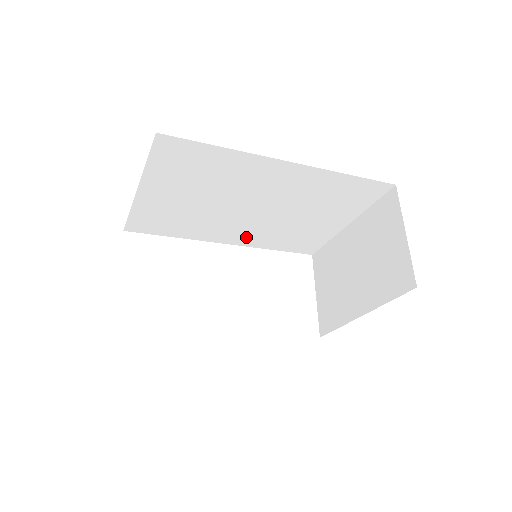
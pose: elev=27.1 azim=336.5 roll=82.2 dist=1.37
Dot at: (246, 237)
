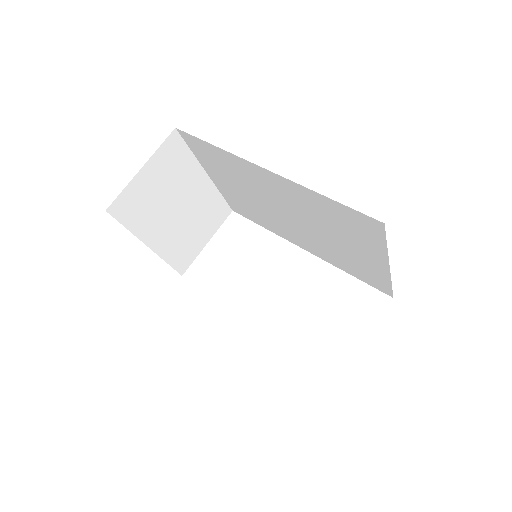
Dot at: (312, 247)
